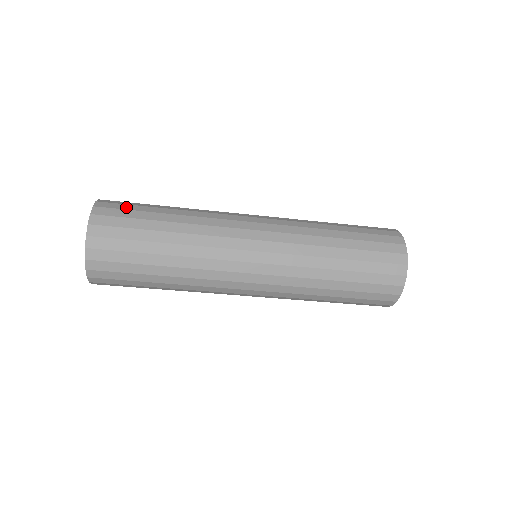
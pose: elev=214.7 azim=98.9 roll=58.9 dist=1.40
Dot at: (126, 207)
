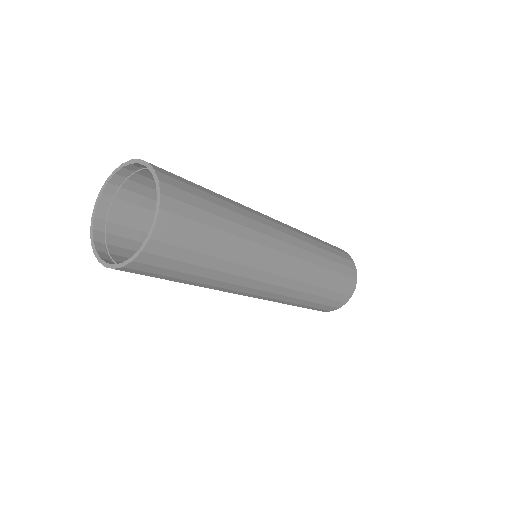
Dot at: (188, 188)
